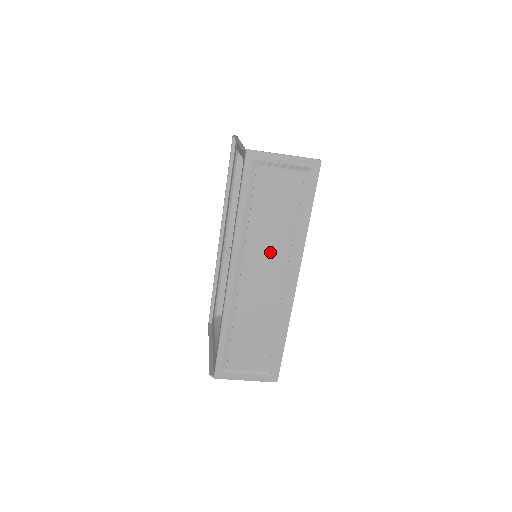
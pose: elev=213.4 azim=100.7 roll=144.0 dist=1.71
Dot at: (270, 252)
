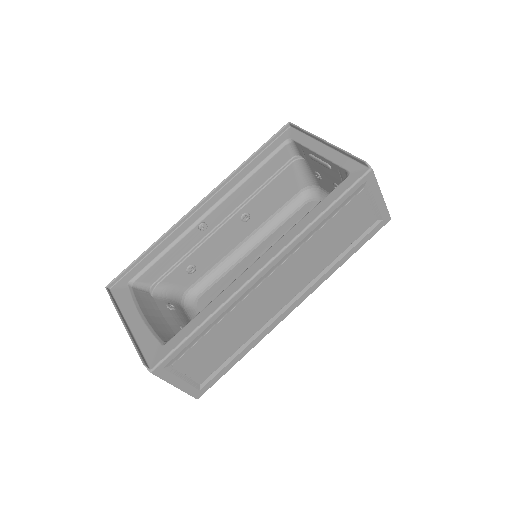
Dot at: (304, 268)
